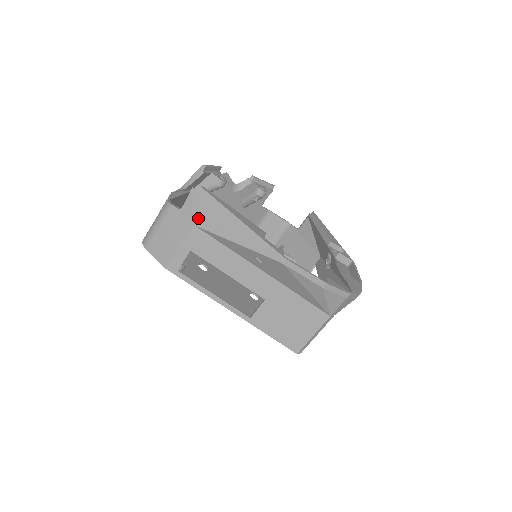
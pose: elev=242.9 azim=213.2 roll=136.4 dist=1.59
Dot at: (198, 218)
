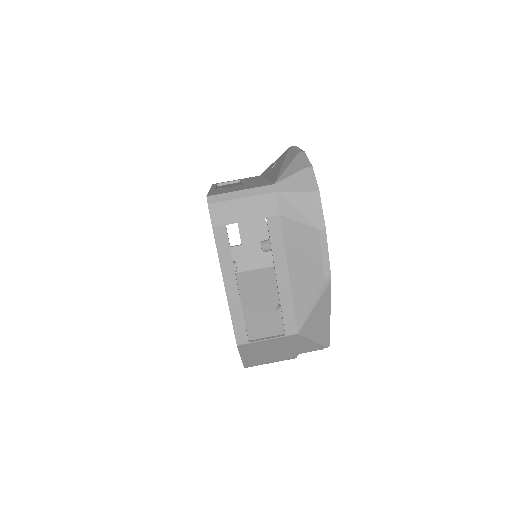
Dot at: occluded
